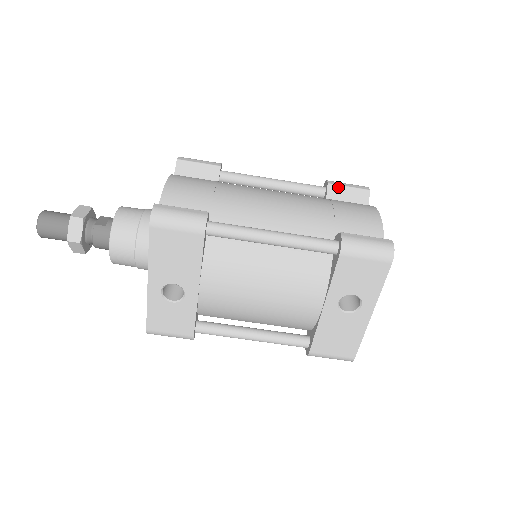
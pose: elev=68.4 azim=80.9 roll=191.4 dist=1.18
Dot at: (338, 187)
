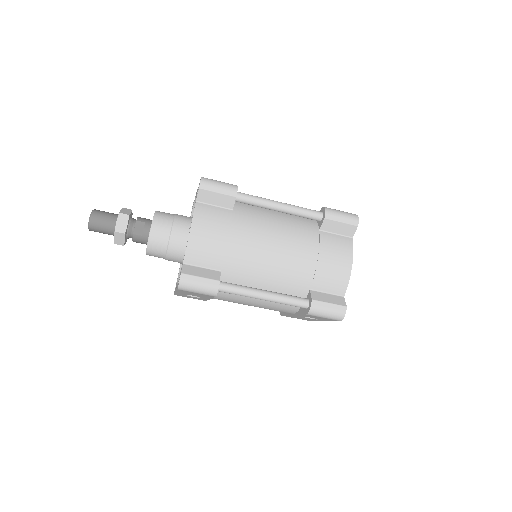
Dot at: (332, 222)
